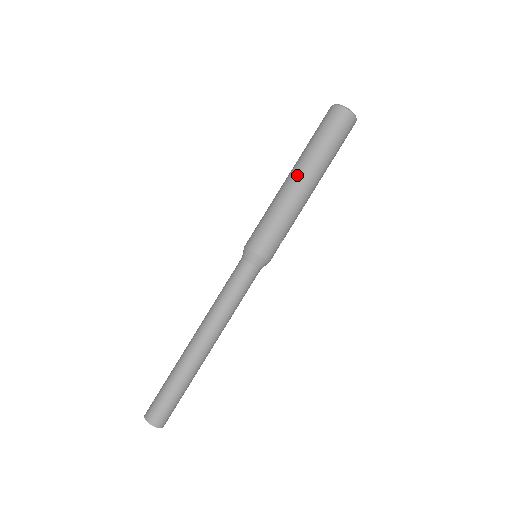
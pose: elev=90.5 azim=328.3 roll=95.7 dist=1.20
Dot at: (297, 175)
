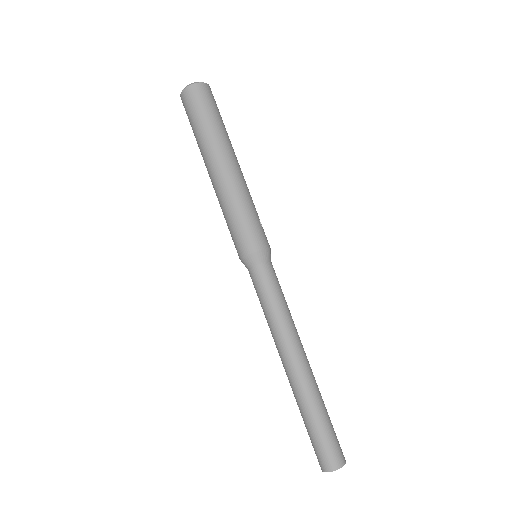
Dot at: (215, 166)
